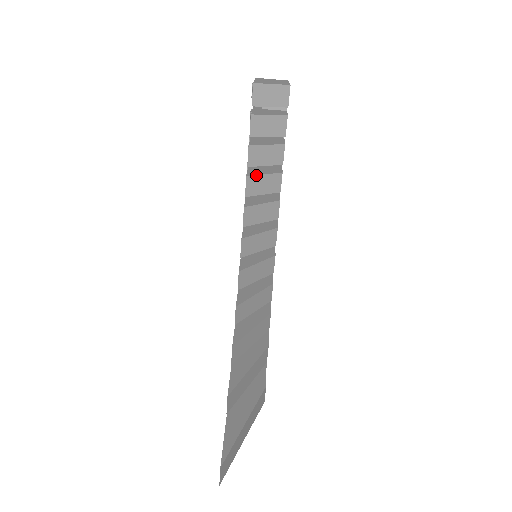
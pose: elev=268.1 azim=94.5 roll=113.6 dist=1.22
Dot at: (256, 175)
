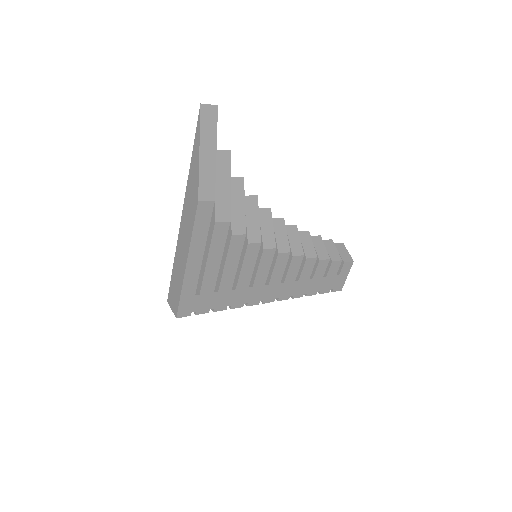
Dot at: (311, 238)
